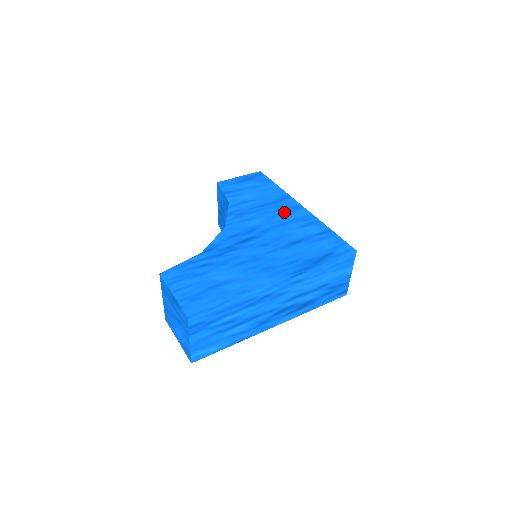
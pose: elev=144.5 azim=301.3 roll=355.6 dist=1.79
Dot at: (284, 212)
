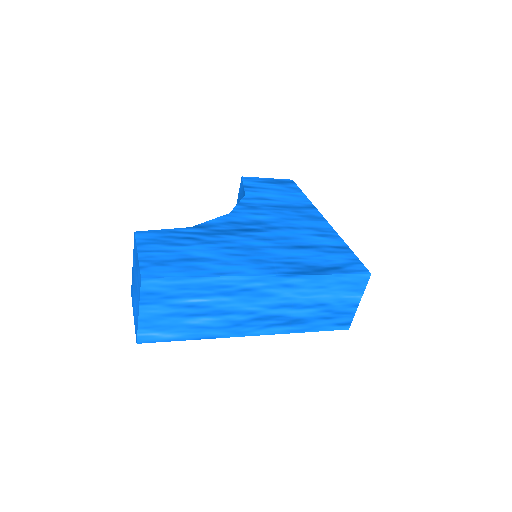
Dot at: (302, 218)
